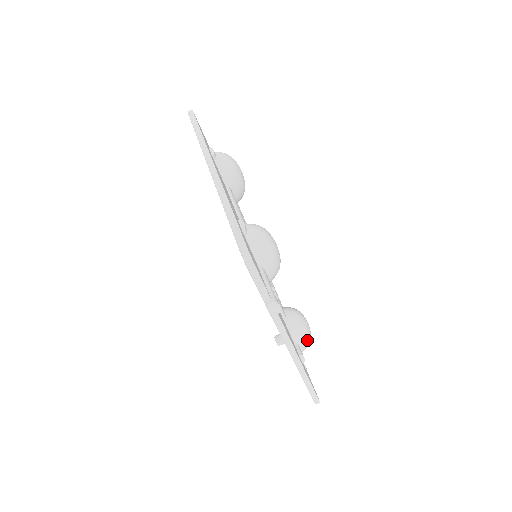
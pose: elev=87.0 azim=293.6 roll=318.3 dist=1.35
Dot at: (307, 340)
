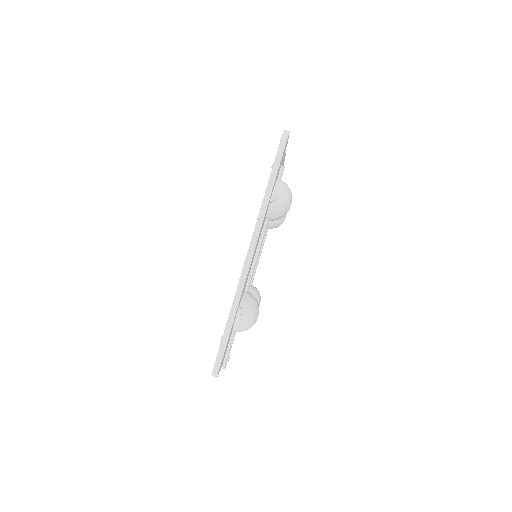
Dot at: occluded
